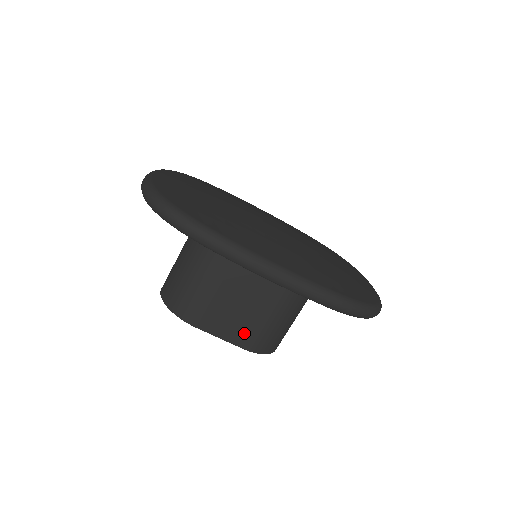
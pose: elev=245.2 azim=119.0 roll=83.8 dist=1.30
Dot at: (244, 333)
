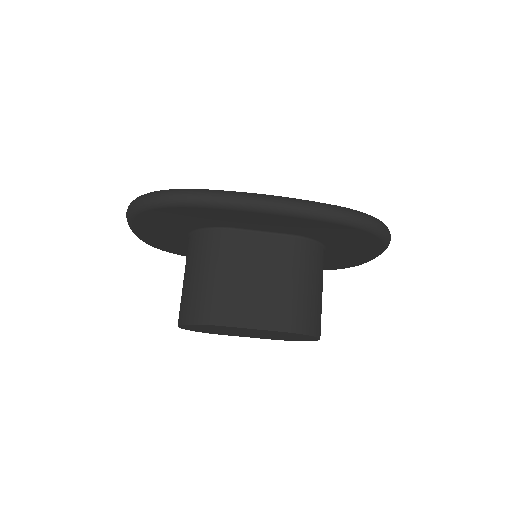
Dot at: (276, 313)
